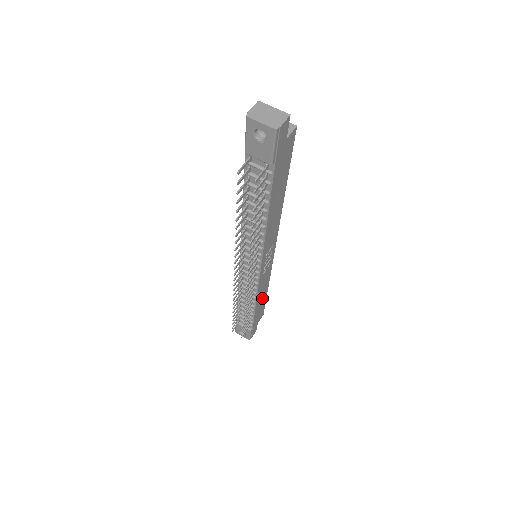
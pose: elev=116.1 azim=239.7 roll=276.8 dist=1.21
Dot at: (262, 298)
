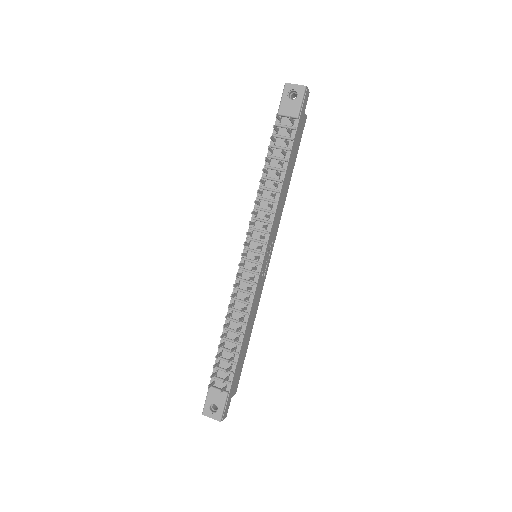
Dot at: (247, 338)
